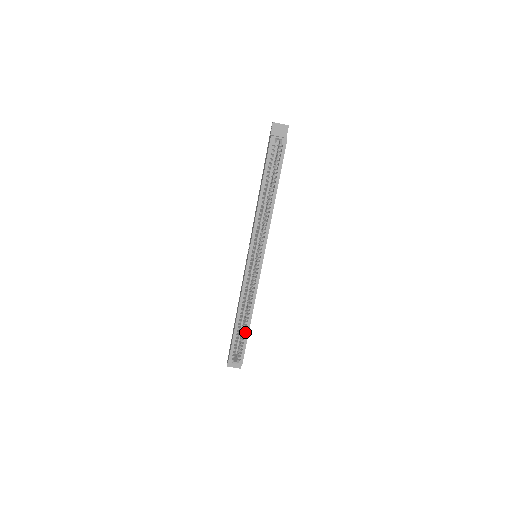
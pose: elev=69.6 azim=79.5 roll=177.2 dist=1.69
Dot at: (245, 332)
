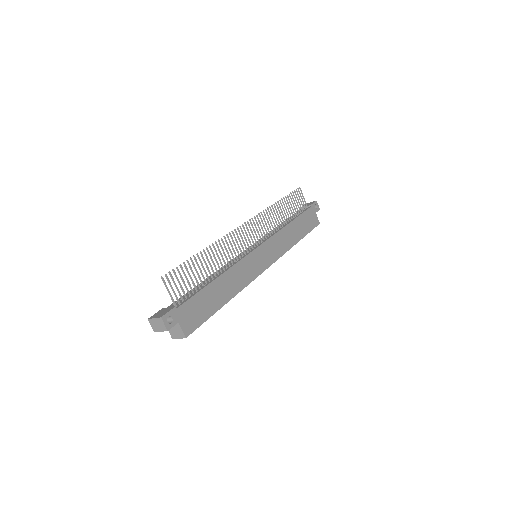
Dot at: occluded
